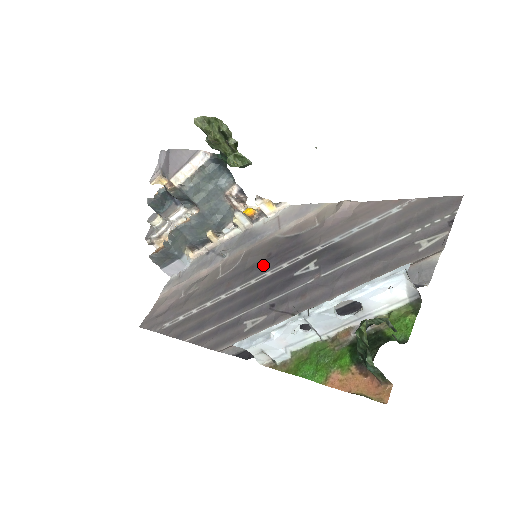
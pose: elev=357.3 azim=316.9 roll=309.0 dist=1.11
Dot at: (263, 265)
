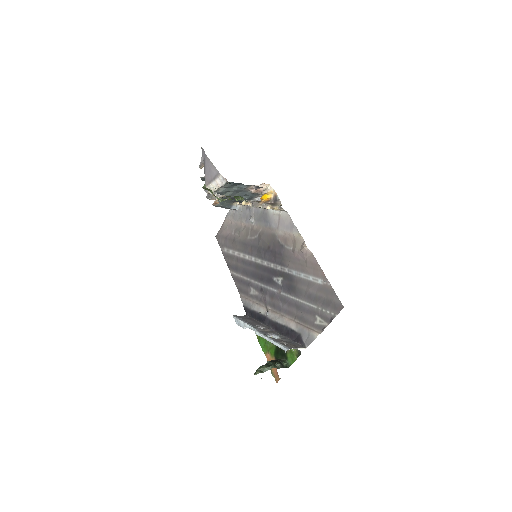
Dot at: (265, 254)
